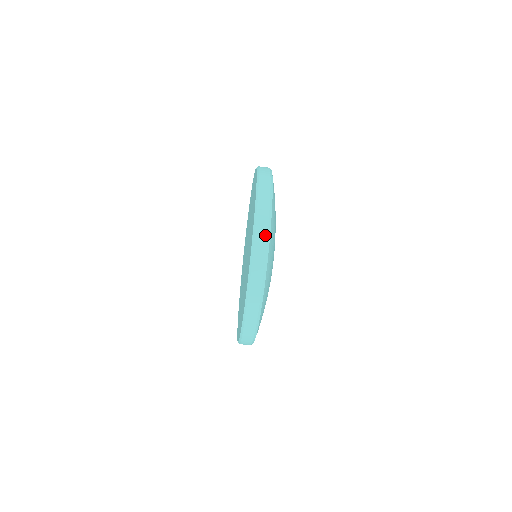
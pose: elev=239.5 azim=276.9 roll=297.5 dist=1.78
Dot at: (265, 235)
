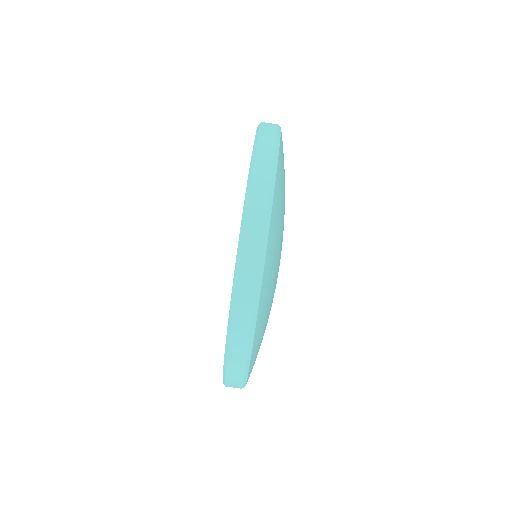
Dot at: occluded
